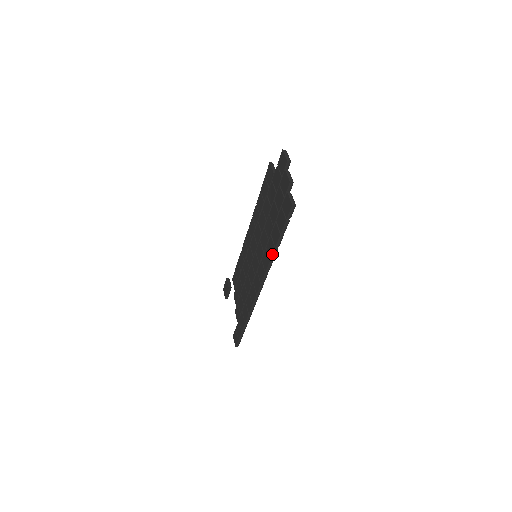
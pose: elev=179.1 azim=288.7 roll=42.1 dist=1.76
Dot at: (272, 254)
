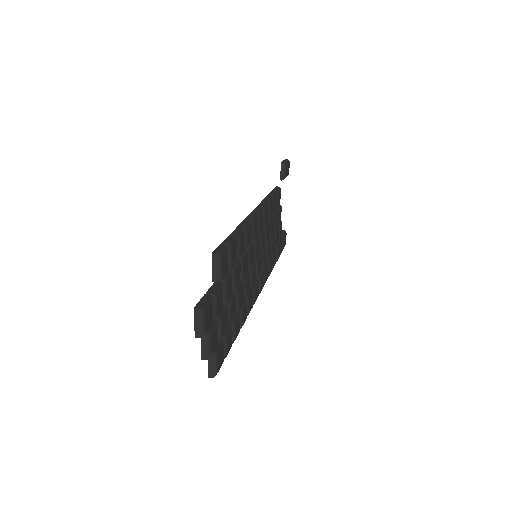
Dot at: occluded
